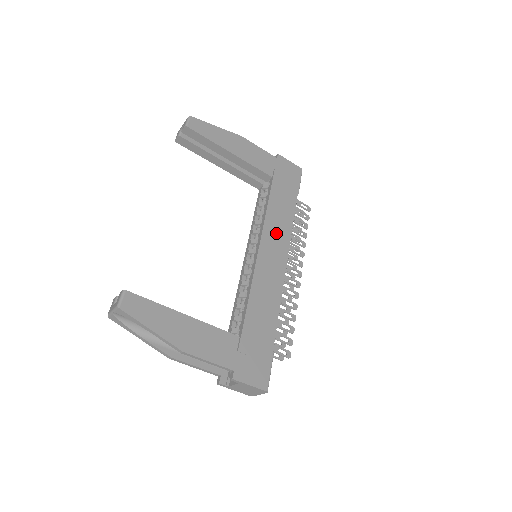
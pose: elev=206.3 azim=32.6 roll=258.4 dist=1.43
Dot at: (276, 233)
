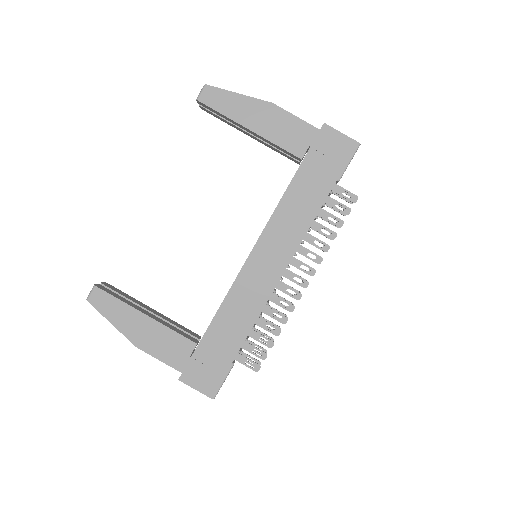
Dot at: (281, 235)
